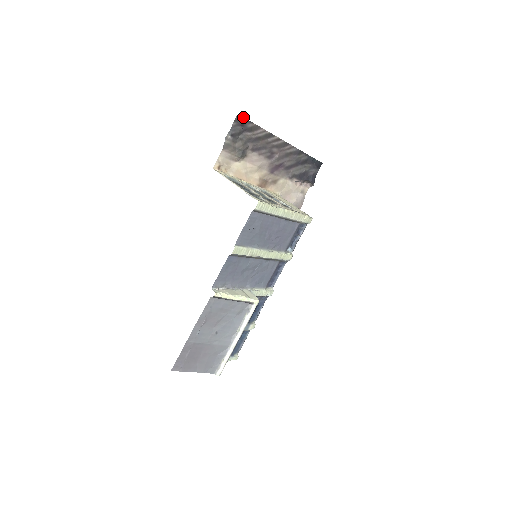
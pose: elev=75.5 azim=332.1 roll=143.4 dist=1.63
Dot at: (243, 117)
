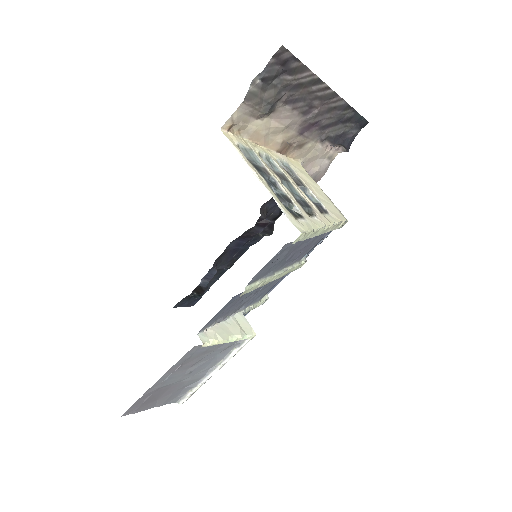
Dot at: (288, 50)
